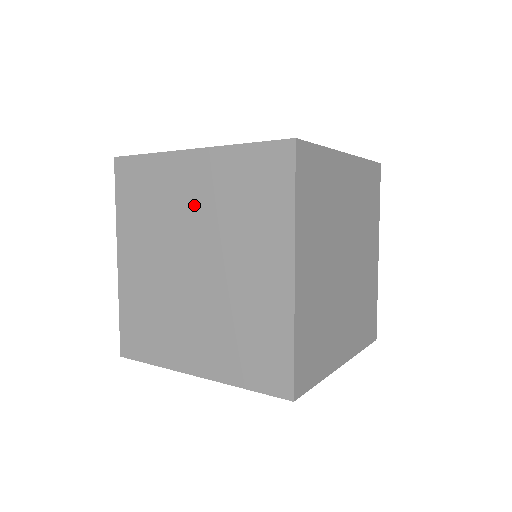
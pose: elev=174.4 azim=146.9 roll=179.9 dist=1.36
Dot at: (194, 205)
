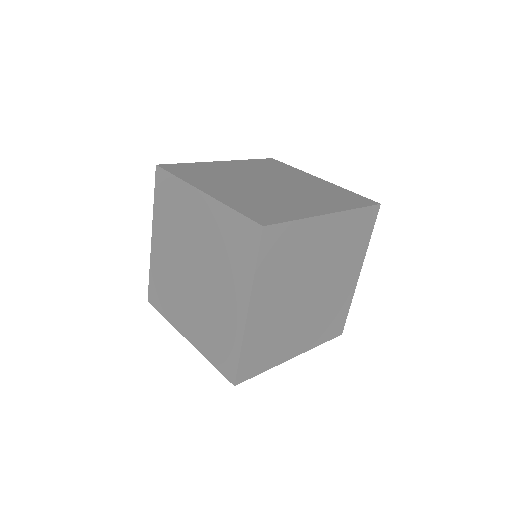
Dot at: (199, 232)
